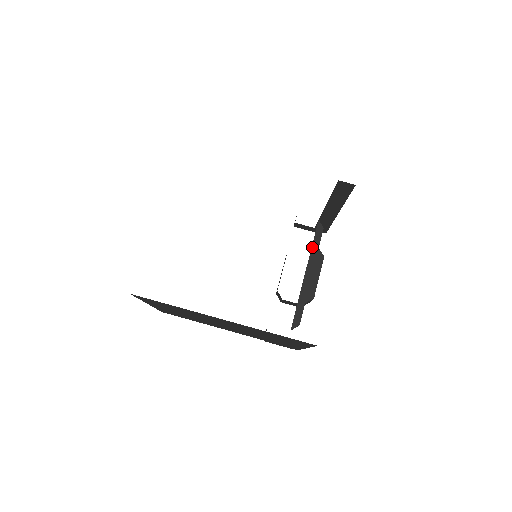
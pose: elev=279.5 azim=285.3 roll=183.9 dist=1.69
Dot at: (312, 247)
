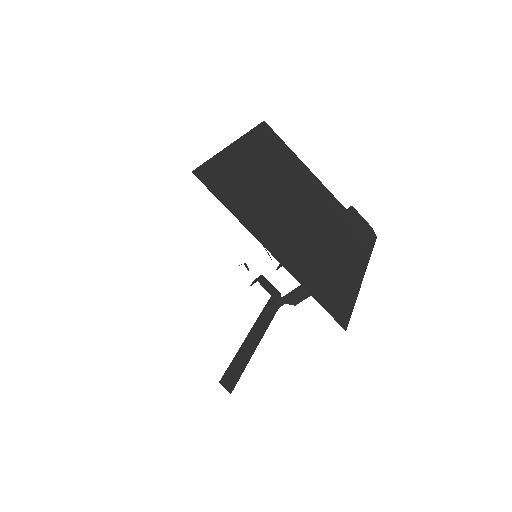
Dot at: occluded
